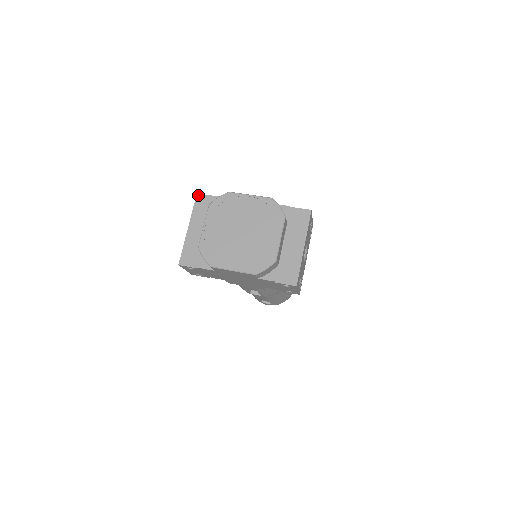
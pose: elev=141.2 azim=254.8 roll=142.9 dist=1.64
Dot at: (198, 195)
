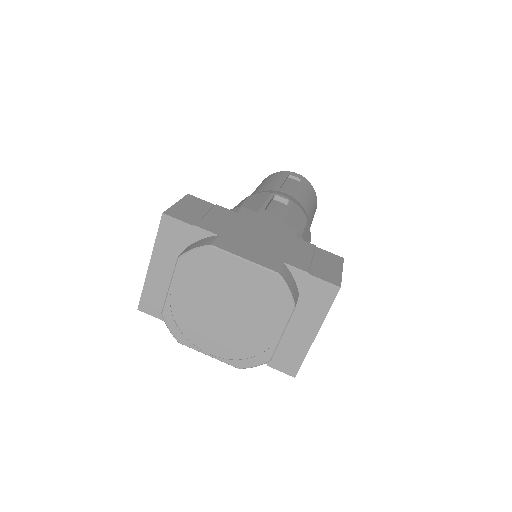
Dot at: (164, 216)
